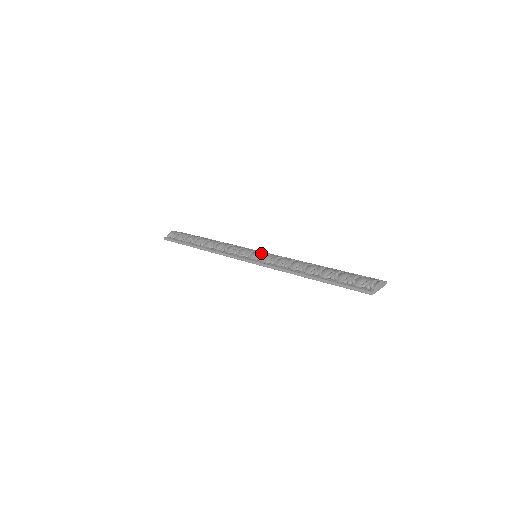
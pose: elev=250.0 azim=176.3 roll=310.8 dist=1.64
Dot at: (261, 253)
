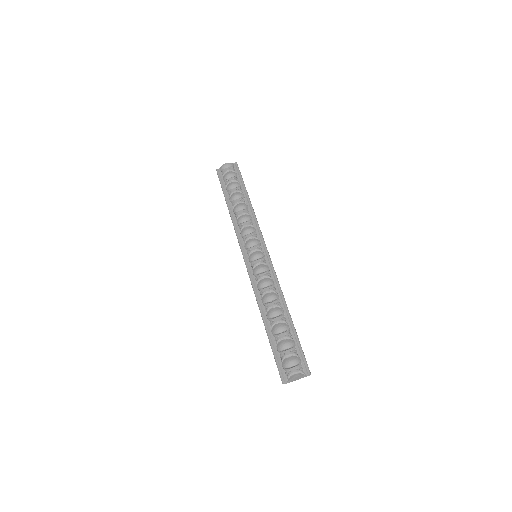
Dot at: (256, 260)
